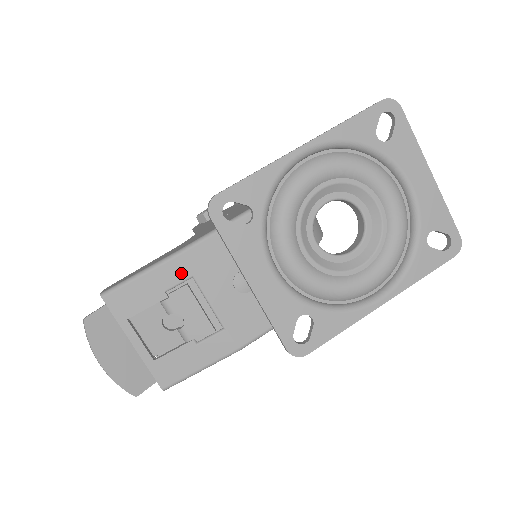
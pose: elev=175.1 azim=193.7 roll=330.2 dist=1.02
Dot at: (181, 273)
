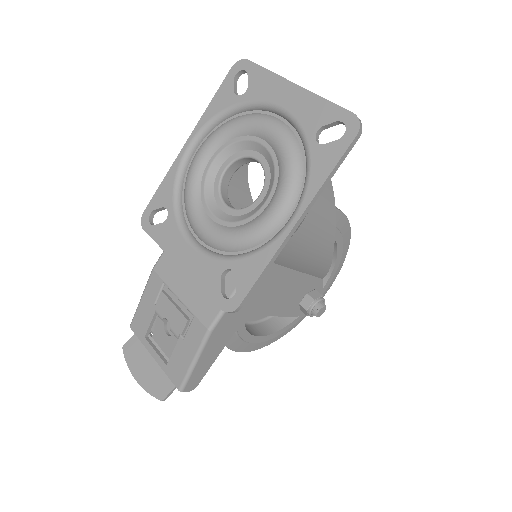
Dot at: (157, 284)
